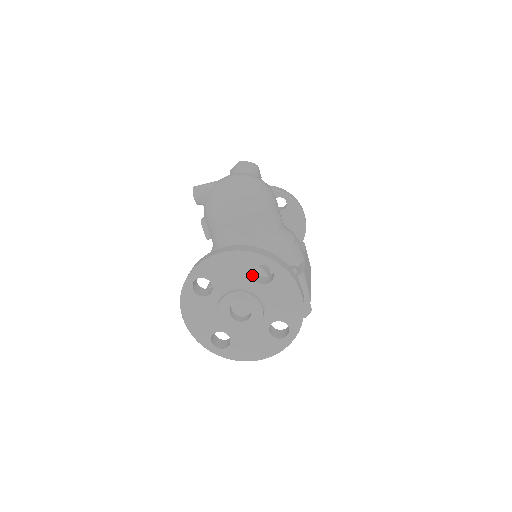
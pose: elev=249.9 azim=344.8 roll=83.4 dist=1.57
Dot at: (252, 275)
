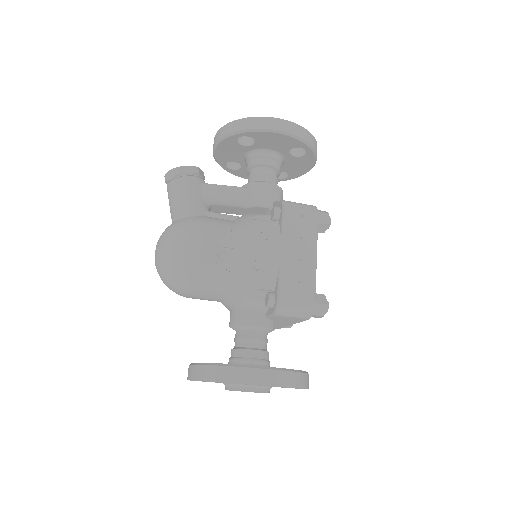
Dot at: occluded
